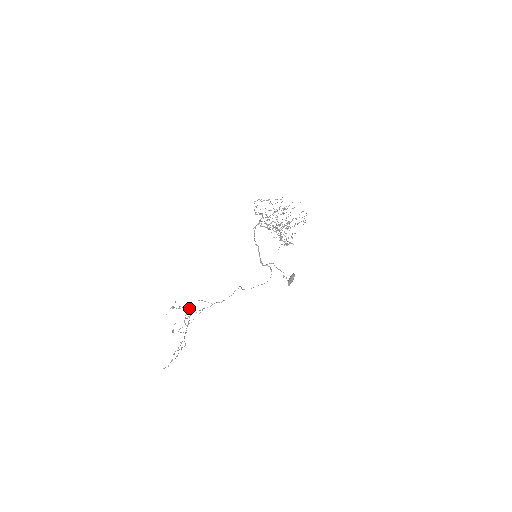
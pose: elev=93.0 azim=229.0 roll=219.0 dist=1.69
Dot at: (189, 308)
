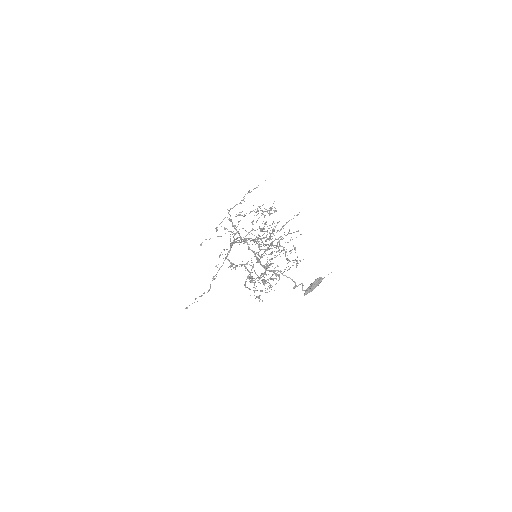
Dot at: occluded
